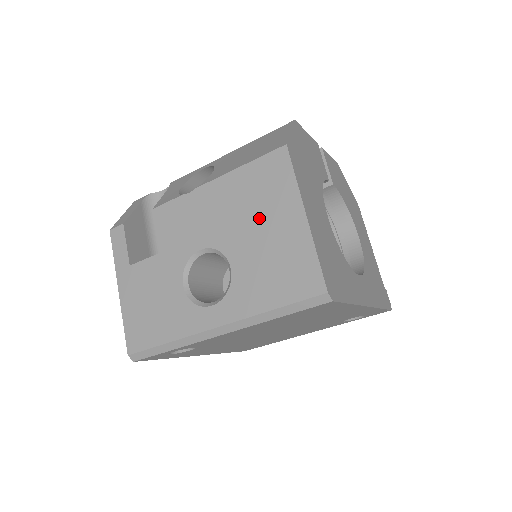
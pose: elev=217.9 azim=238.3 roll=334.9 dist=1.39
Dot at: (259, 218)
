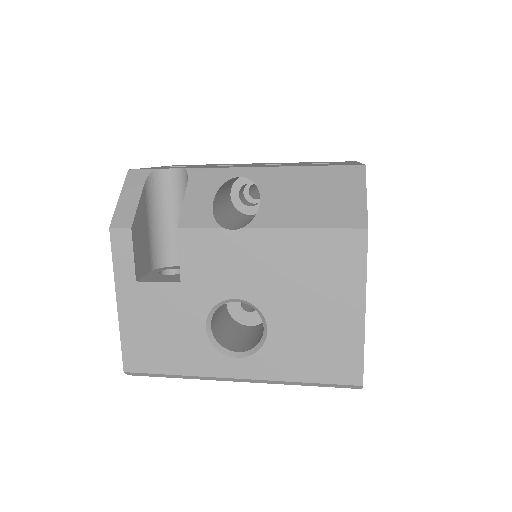
Dot at: (313, 294)
